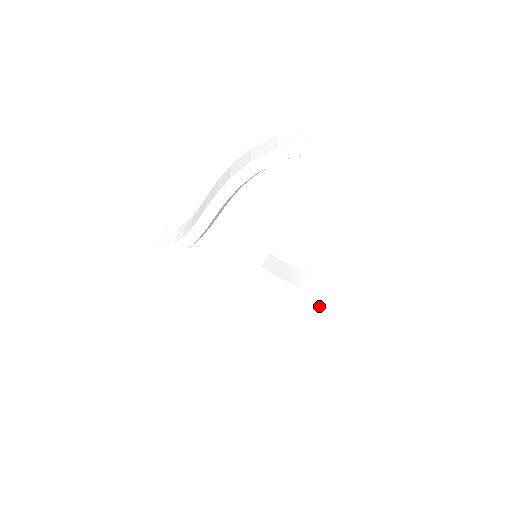
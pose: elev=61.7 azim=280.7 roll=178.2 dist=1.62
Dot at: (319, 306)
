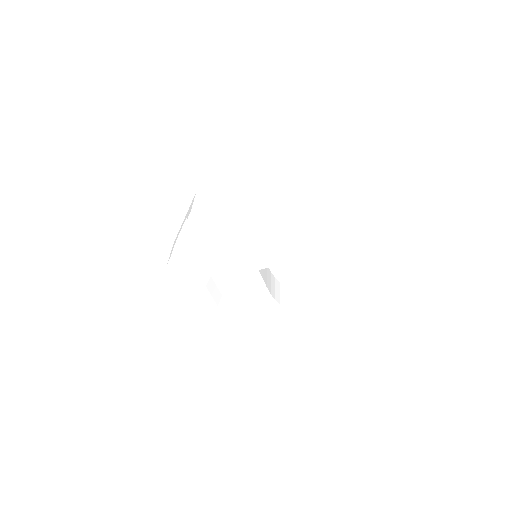
Dot at: (272, 314)
